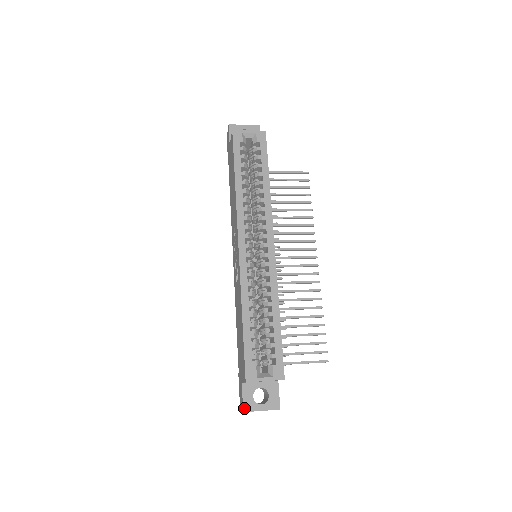
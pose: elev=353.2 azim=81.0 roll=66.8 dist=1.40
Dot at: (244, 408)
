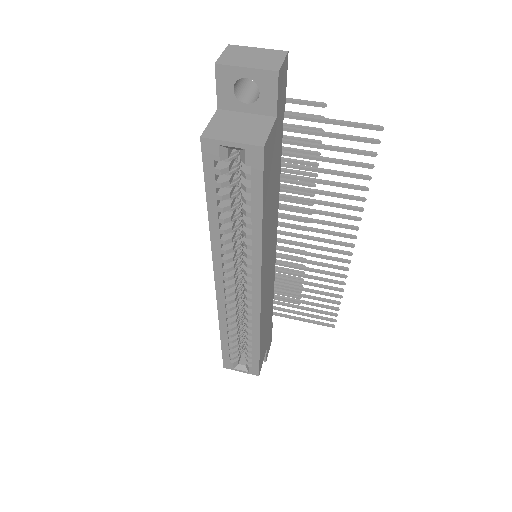
Dot at: occluded
